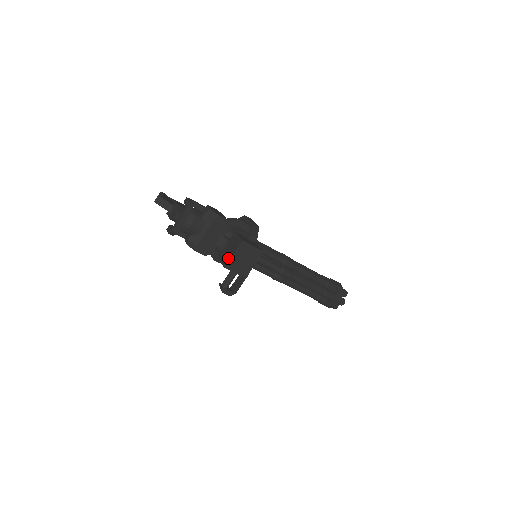
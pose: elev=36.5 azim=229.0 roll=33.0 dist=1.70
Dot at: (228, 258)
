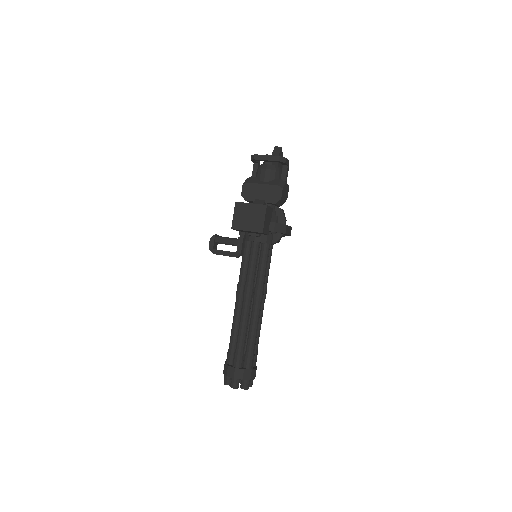
Dot at: (246, 203)
